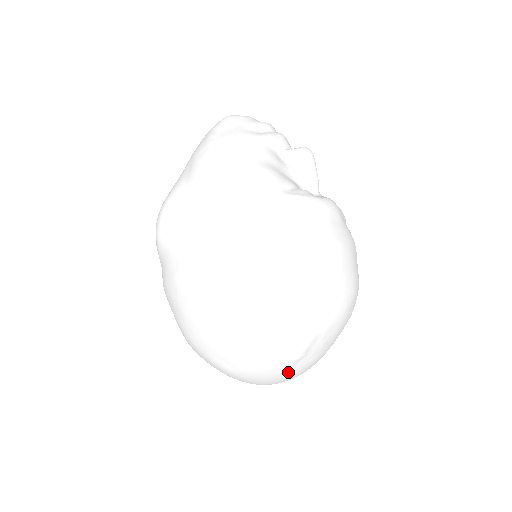
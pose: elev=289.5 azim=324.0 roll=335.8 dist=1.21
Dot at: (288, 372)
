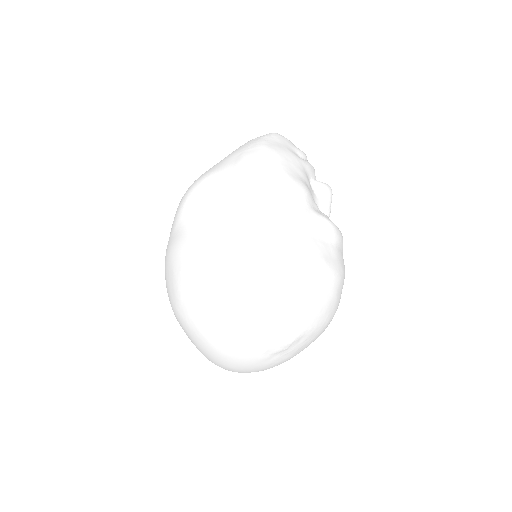
Dot at: (264, 361)
